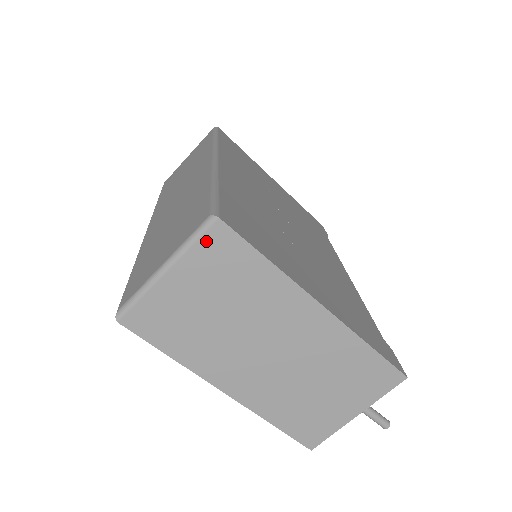
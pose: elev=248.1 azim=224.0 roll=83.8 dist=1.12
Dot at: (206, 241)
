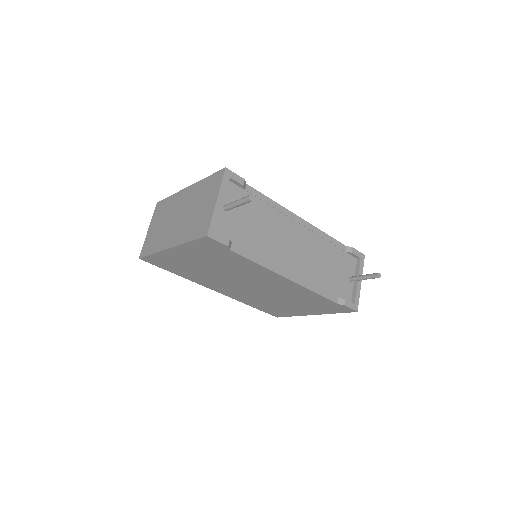
Dot at: (155, 211)
